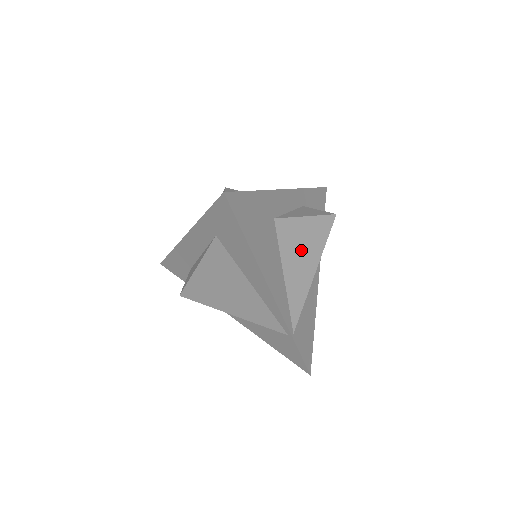
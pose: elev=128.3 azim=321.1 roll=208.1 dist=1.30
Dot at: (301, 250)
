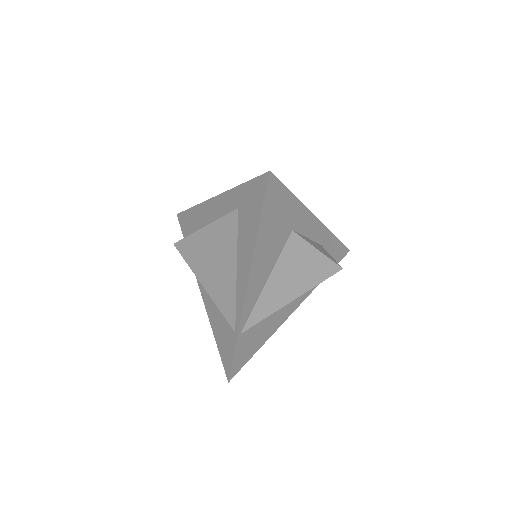
Dot at: (295, 273)
